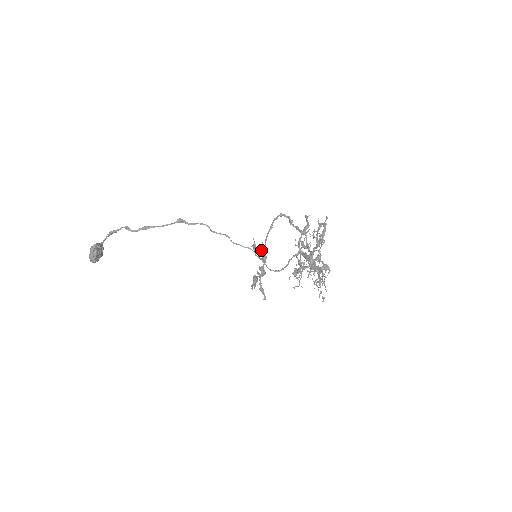
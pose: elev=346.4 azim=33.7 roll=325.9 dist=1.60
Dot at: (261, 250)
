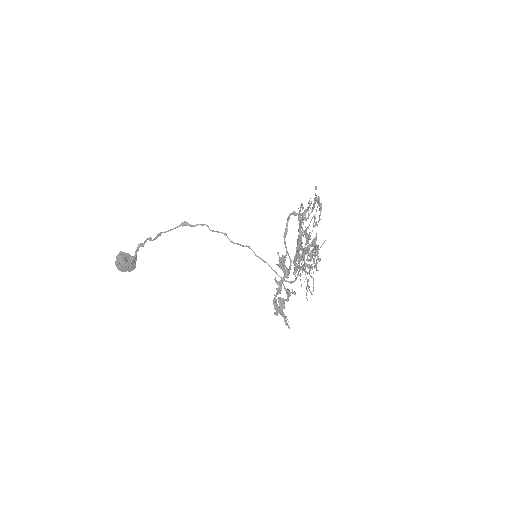
Dot at: (280, 262)
